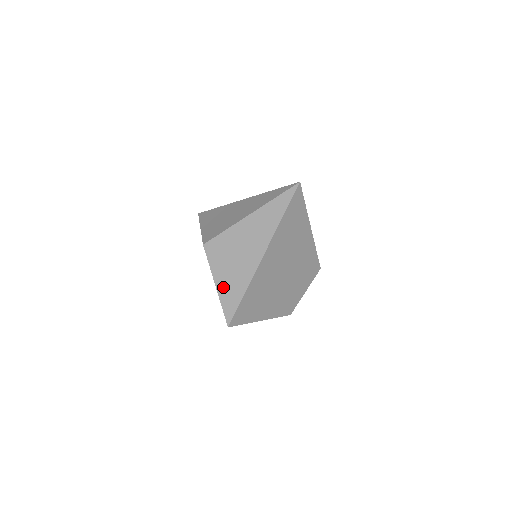
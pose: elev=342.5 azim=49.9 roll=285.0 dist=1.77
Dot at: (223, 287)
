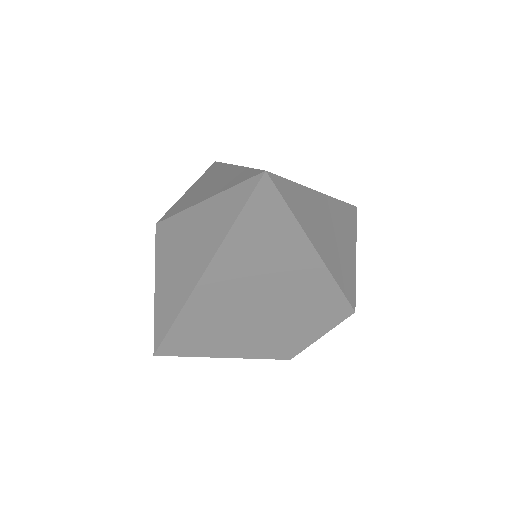
Dot at: (159, 298)
